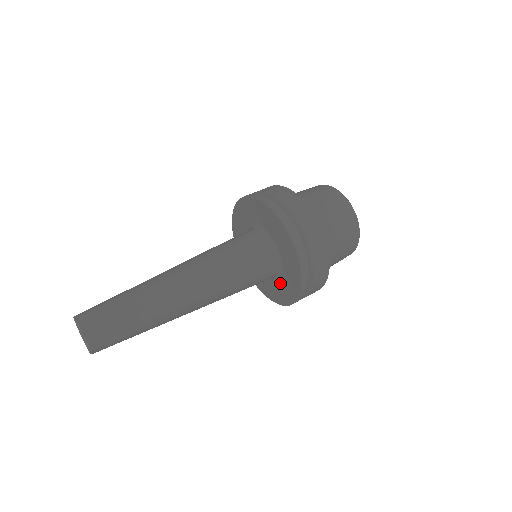
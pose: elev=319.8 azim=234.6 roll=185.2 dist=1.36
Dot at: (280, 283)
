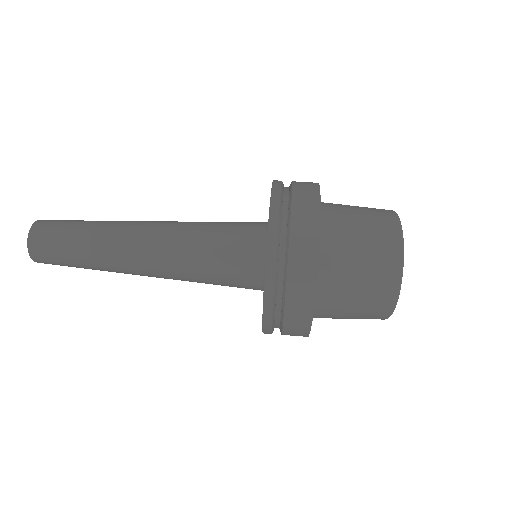
Dot at: occluded
